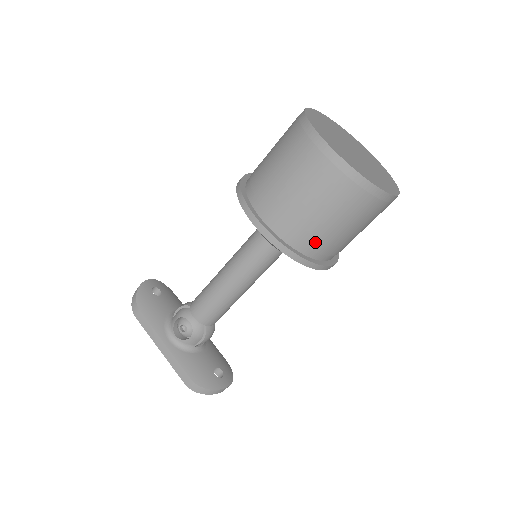
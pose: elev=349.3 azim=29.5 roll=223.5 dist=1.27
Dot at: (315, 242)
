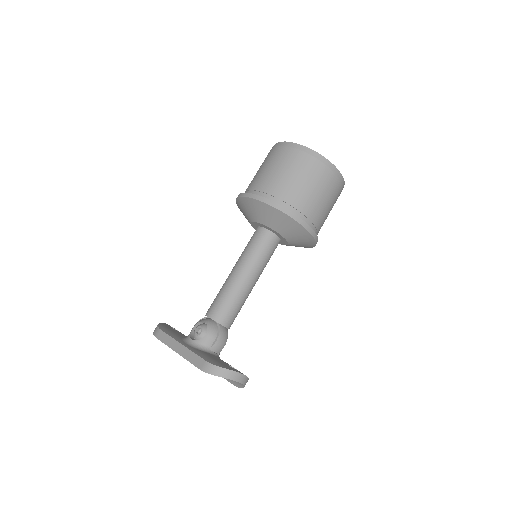
Dot at: (291, 198)
